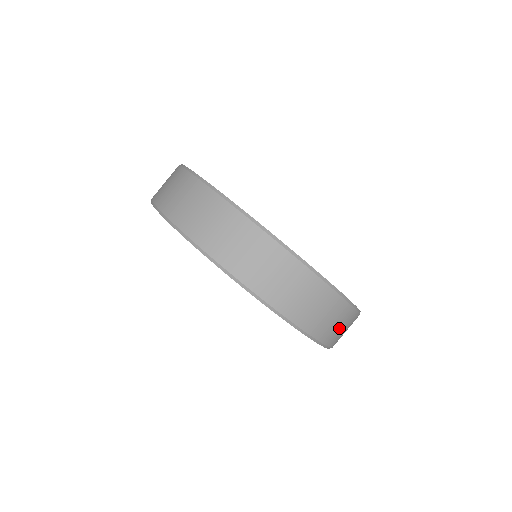
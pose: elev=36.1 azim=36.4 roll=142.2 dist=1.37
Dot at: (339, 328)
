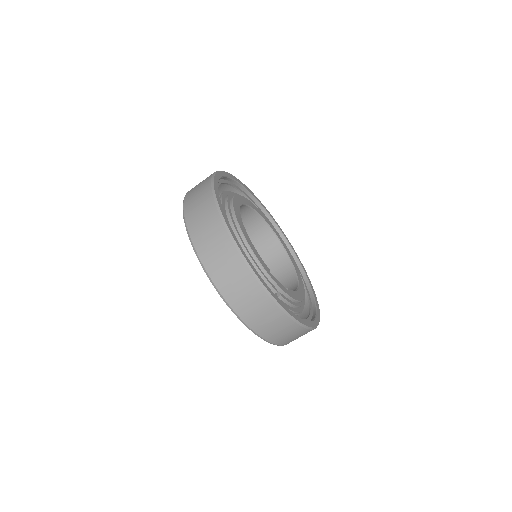
Dot at: (284, 334)
